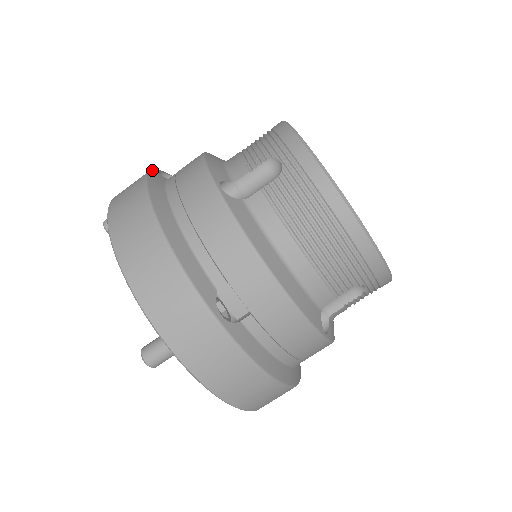
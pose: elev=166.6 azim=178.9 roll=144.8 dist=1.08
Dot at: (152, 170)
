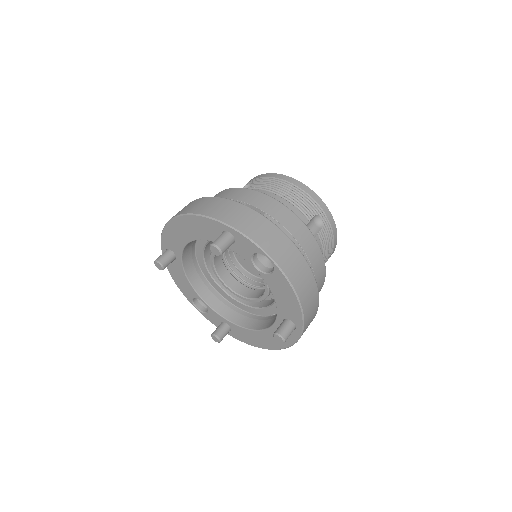
Dot at: (255, 210)
